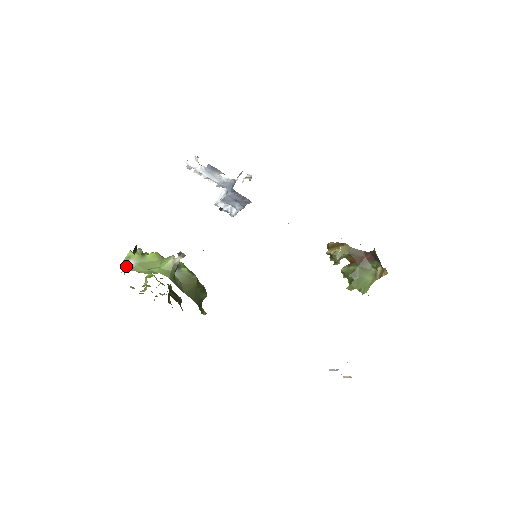
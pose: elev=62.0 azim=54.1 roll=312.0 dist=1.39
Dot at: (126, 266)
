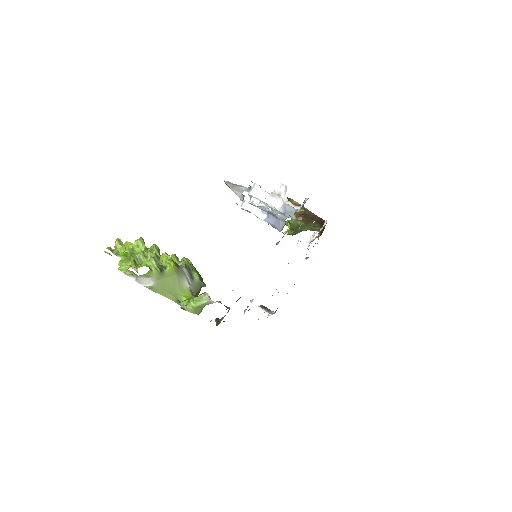
Dot at: (141, 281)
